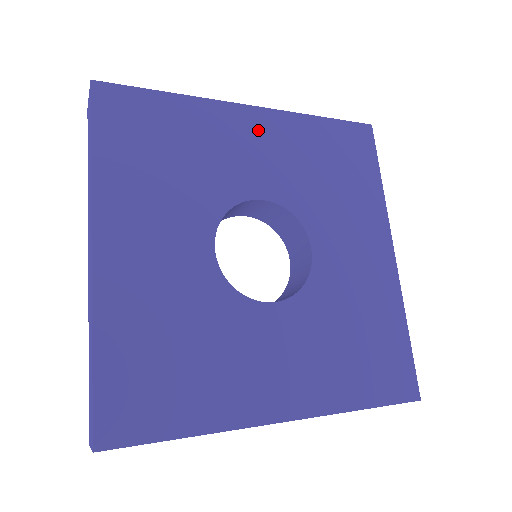
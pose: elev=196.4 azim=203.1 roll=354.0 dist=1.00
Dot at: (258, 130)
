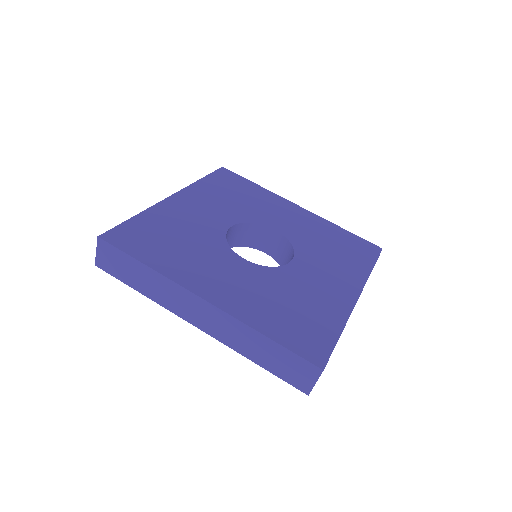
Dot at: (296, 213)
